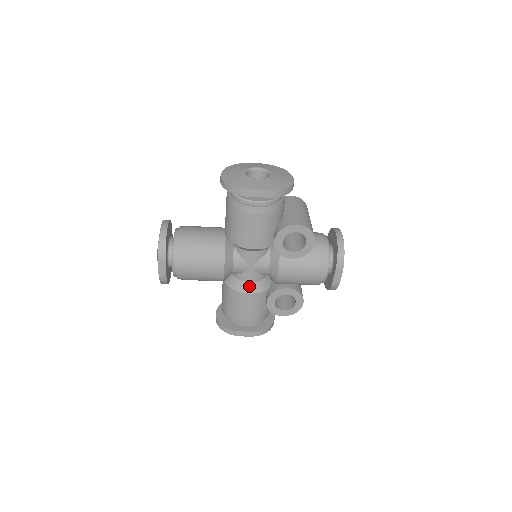
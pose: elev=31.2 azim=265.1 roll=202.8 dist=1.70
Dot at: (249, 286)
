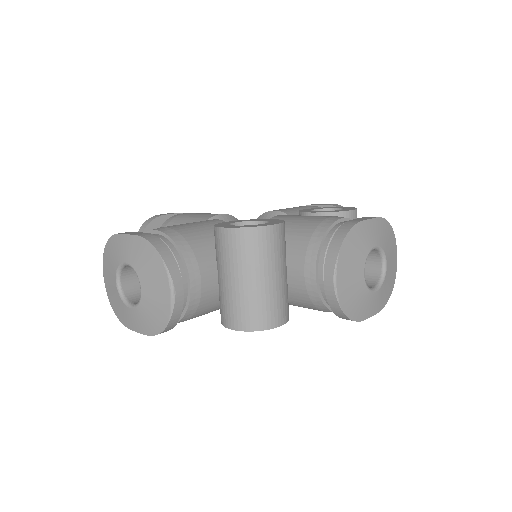
Dot at: occluded
